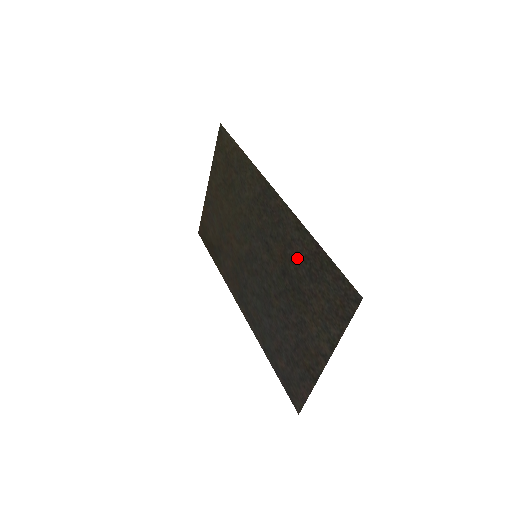
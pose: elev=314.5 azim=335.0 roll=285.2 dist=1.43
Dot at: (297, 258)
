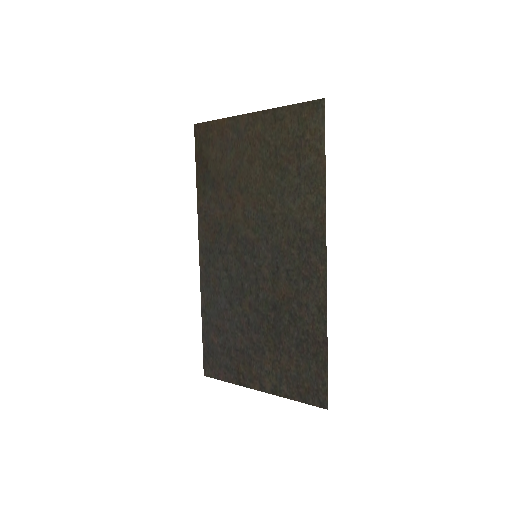
Dot at: (298, 320)
